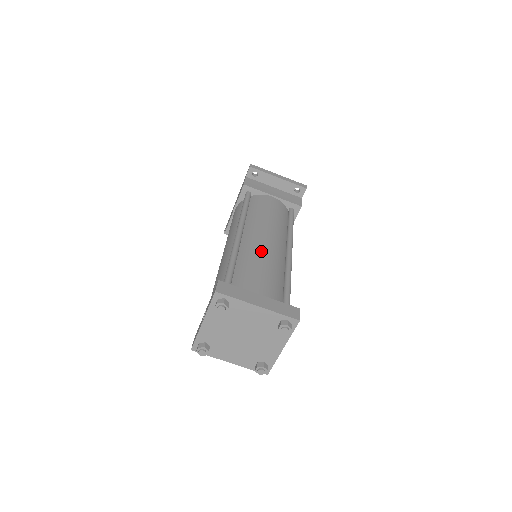
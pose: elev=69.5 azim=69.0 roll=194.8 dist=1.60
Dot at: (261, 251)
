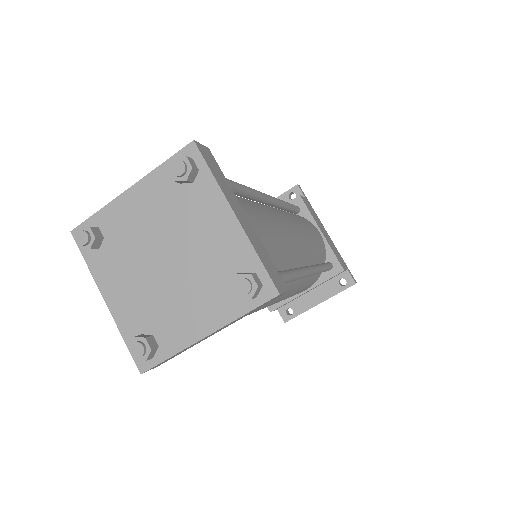
Dot at: occluded
